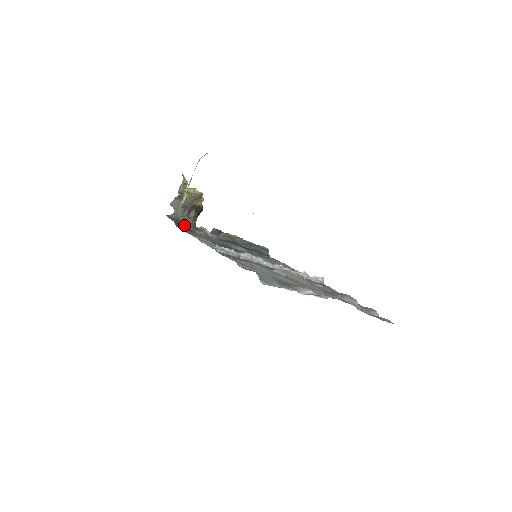
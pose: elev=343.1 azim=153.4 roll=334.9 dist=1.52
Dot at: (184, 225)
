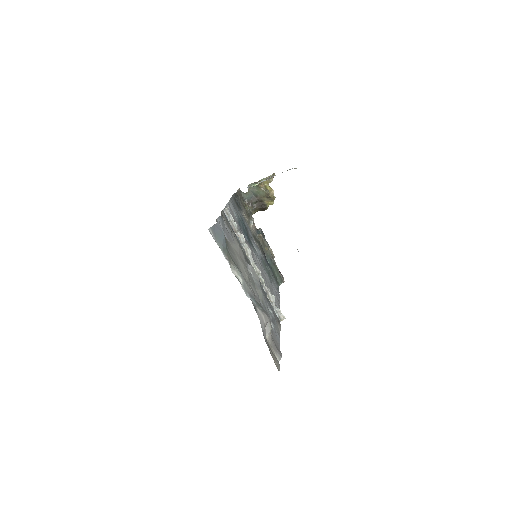
Dot at: (241, 203)
